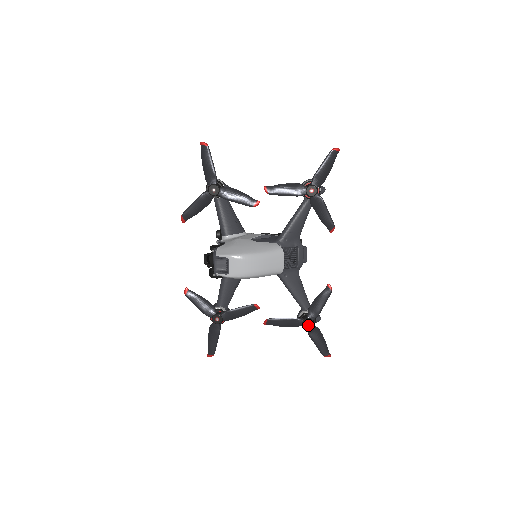
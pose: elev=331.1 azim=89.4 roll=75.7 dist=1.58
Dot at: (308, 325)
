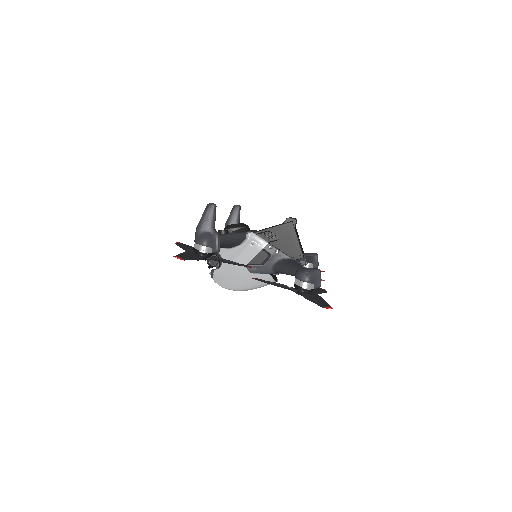
Dot at: occluded
